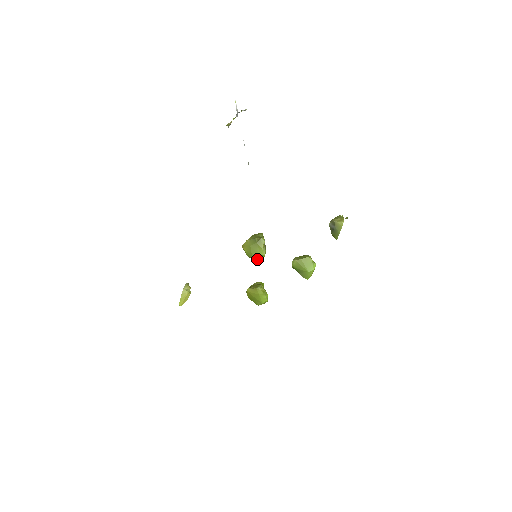
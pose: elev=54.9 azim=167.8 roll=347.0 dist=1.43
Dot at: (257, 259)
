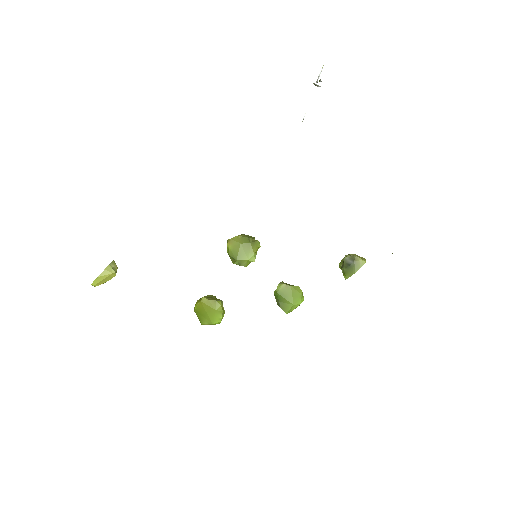
Dot at: (240, 264)
